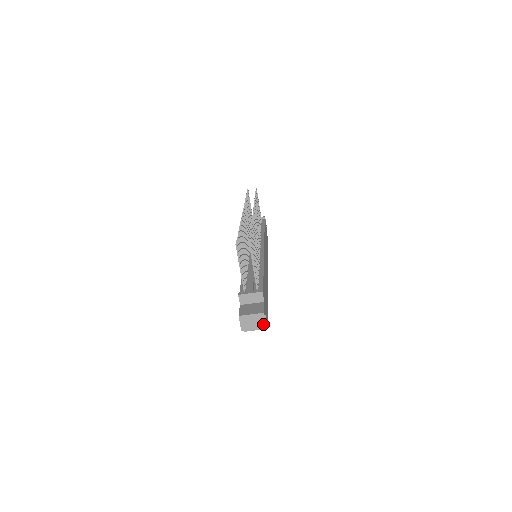
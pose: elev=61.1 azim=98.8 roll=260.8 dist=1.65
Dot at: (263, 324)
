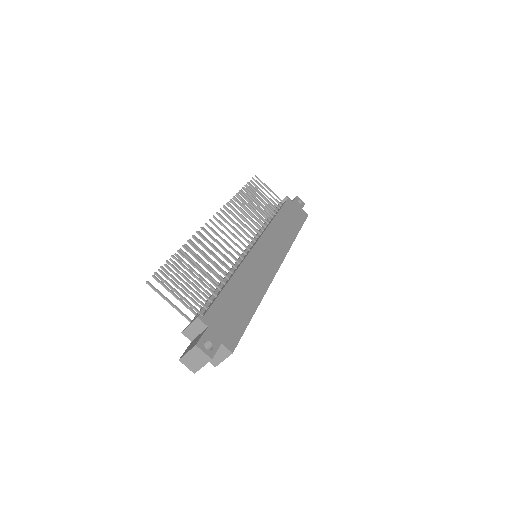
Dot at: (205, 357)
